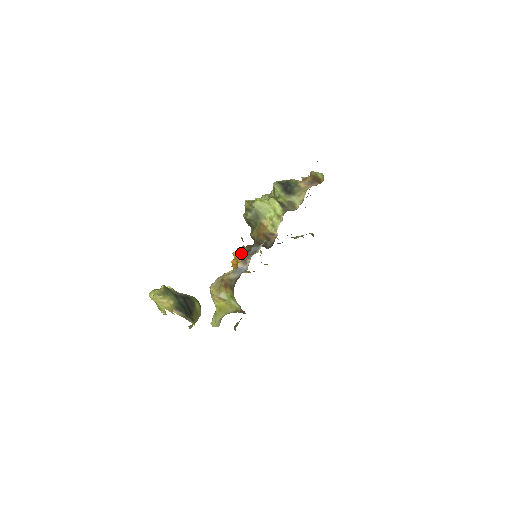
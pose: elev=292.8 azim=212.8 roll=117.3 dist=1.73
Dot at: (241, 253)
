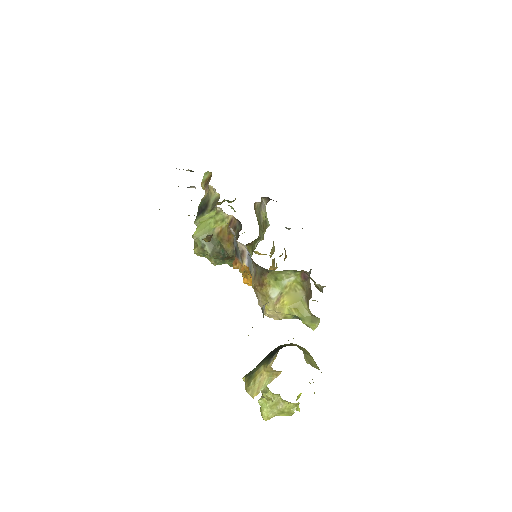
Dot at: (237, 262)
